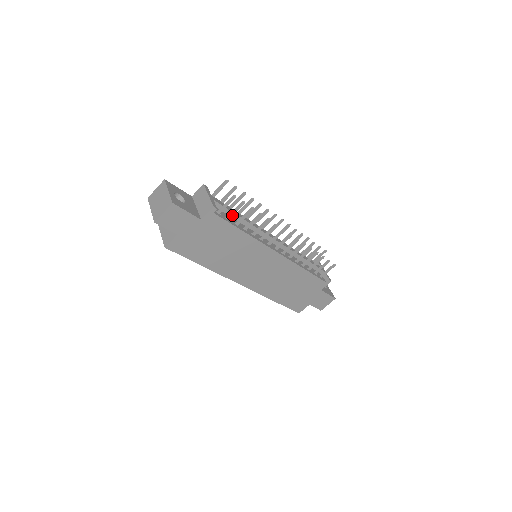
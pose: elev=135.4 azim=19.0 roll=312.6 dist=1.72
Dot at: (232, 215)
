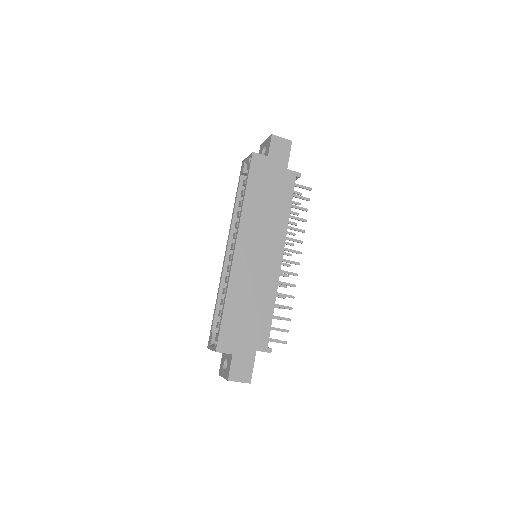
Dot at: (296, 196)
